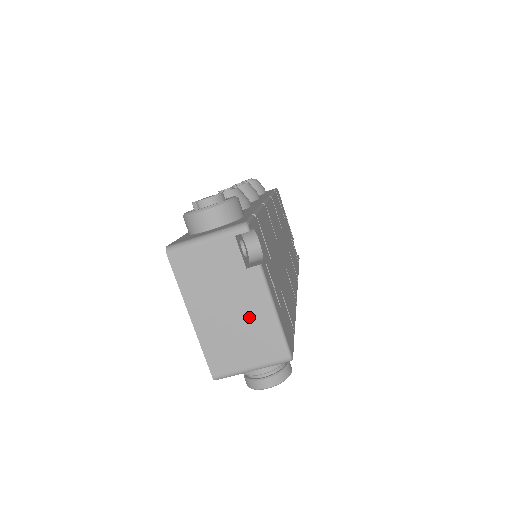
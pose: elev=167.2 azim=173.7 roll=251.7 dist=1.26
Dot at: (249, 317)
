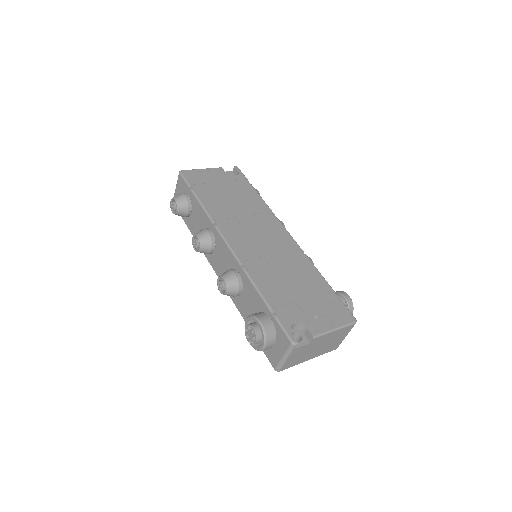
Dot at: (328, 340)
